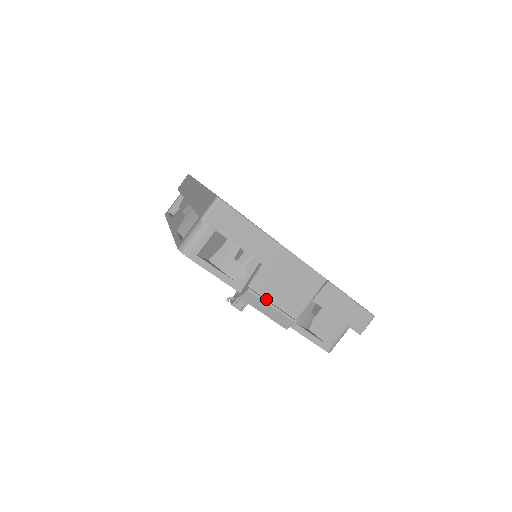
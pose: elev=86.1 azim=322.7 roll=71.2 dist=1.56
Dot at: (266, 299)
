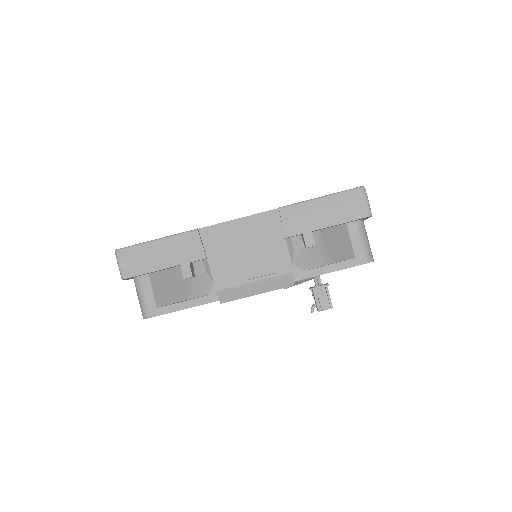
Dot at: (243, 281)
